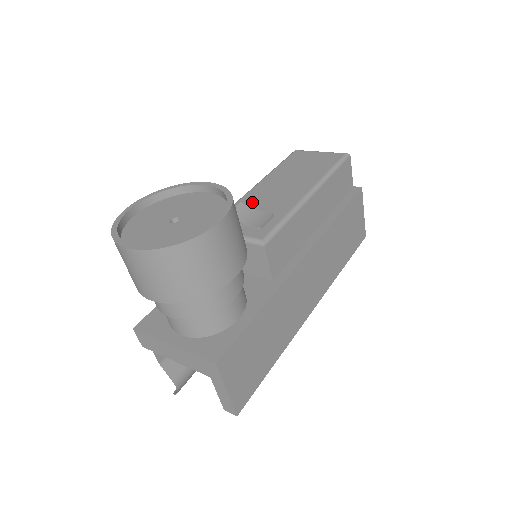
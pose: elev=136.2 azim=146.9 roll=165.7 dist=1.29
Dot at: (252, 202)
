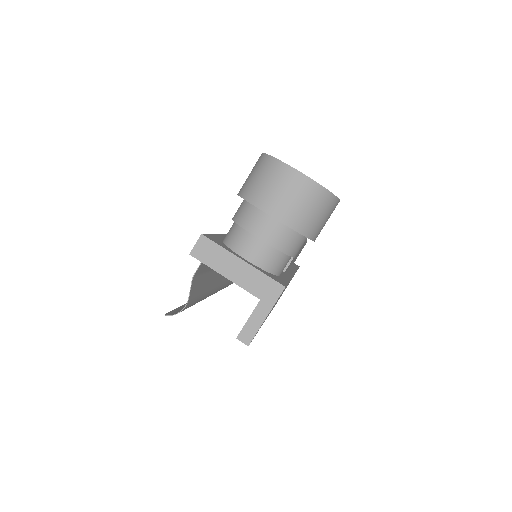
Dot at: occluded
